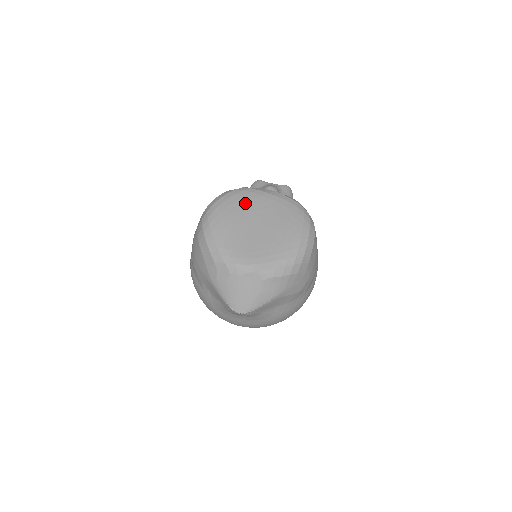
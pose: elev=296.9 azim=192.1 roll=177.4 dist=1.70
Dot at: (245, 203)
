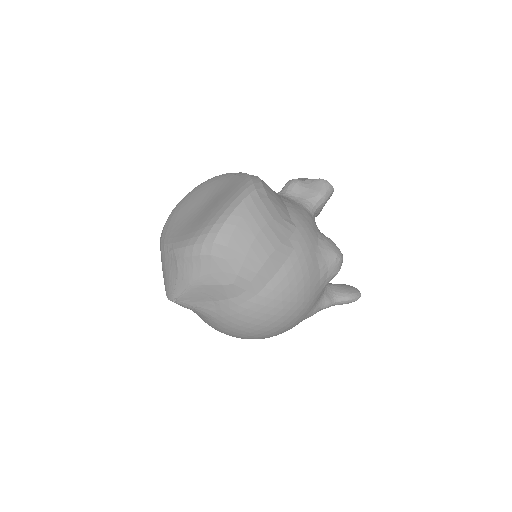
Dot at: (209, 187)
